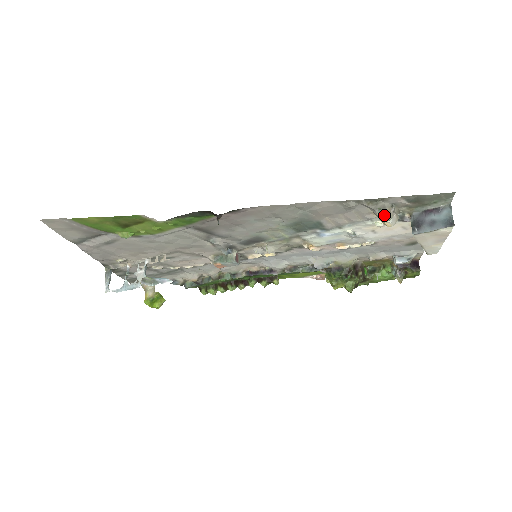
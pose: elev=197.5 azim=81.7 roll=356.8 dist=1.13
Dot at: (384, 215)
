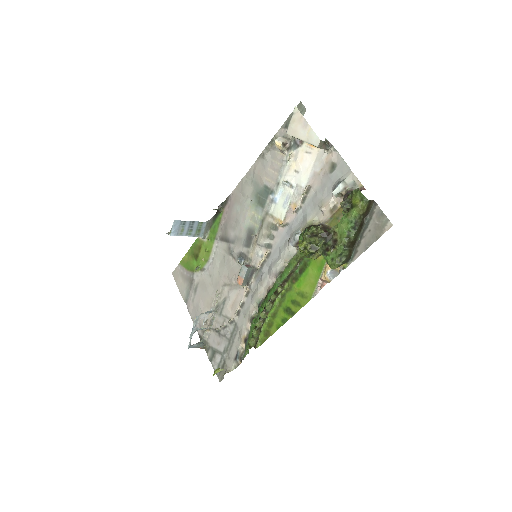
Dot at: occluded
